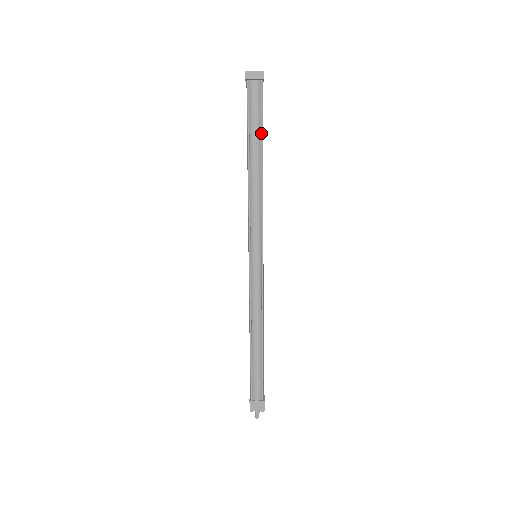
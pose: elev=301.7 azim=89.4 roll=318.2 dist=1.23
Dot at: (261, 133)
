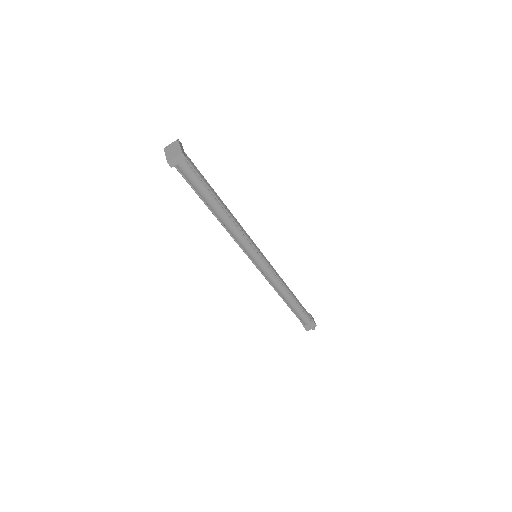
Dot at: (208, 189)
